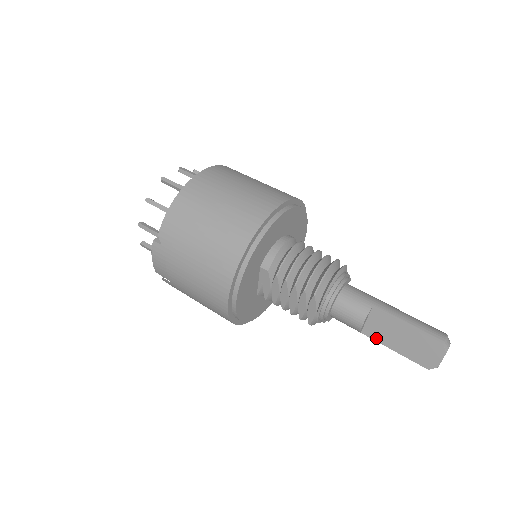
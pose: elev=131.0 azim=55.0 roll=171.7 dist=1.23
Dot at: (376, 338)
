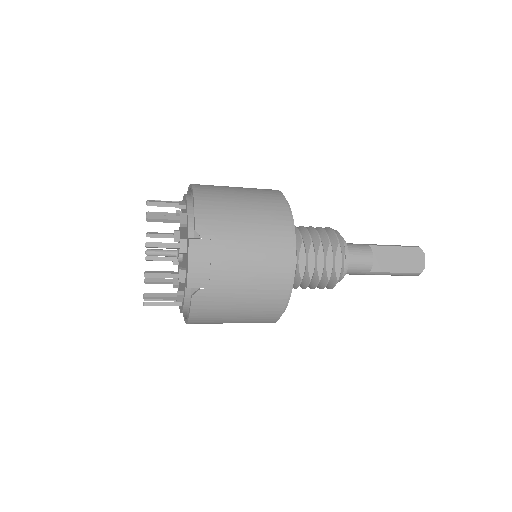
Dot at: (381, 270)
